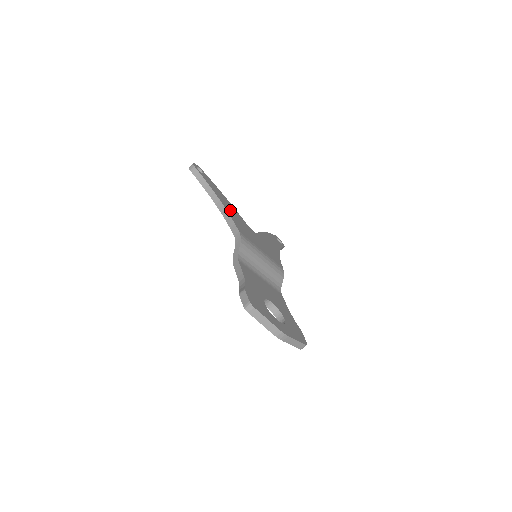
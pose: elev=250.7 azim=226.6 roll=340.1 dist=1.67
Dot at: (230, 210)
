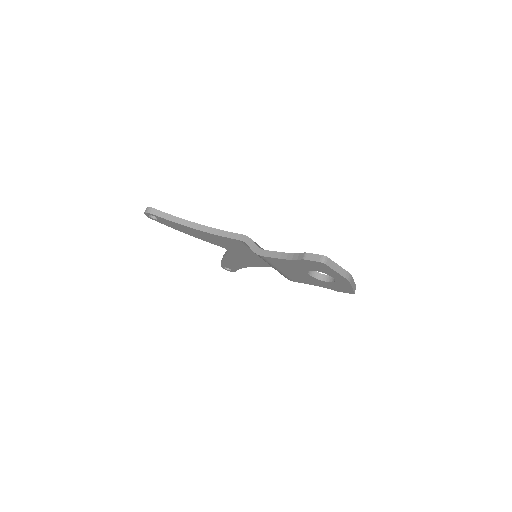
Dot at: occluded
